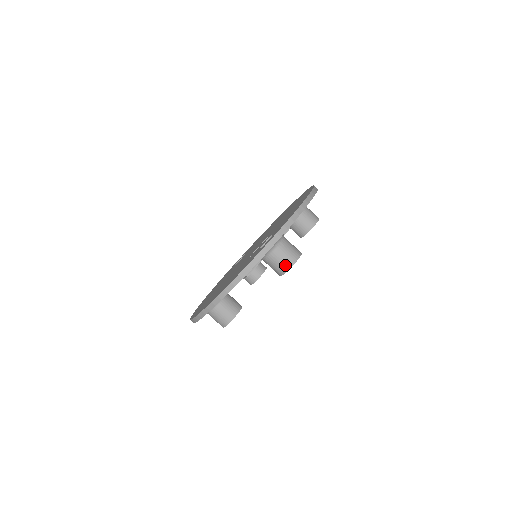
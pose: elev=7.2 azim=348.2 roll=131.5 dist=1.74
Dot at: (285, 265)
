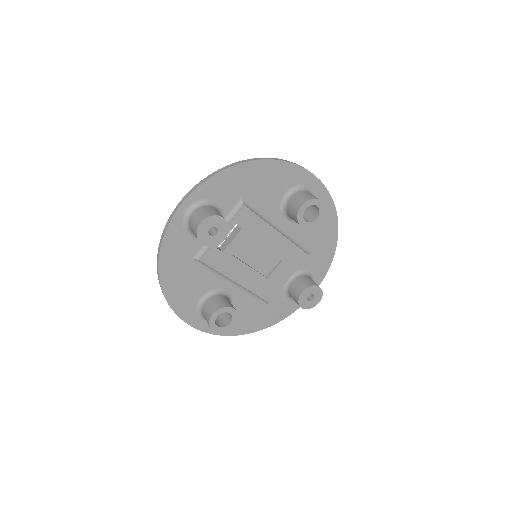
Dot at: (195, 228)
